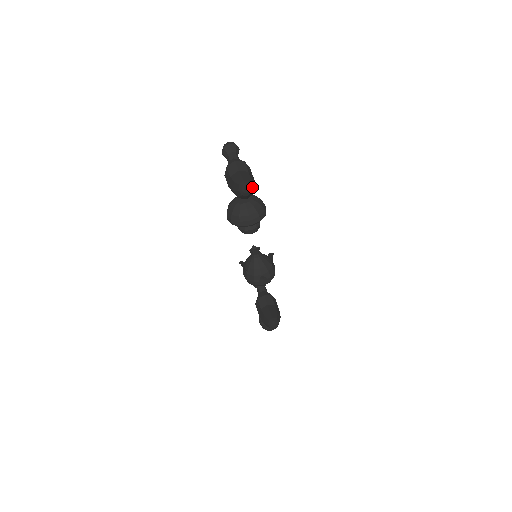
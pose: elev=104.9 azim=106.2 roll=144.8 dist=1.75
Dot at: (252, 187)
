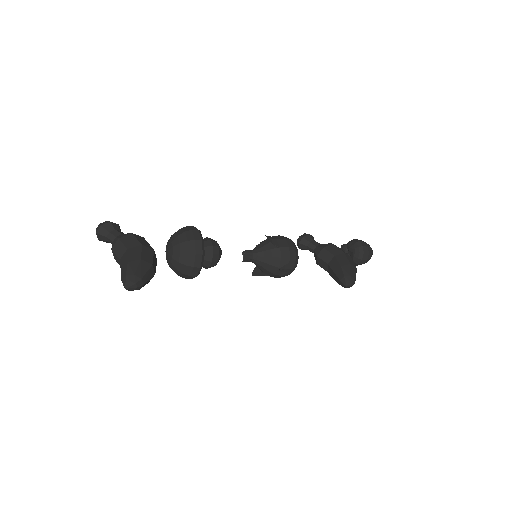
Dot at: (134, 276)
